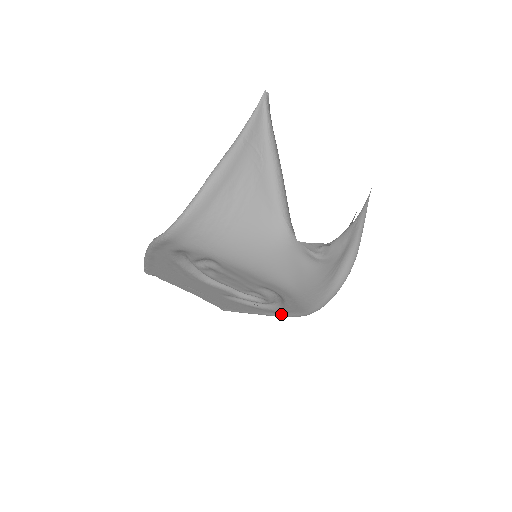
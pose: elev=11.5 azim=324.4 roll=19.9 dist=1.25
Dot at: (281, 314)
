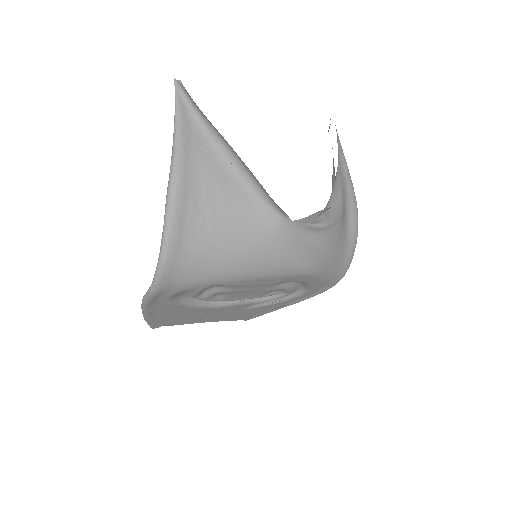
Dot at: (308, 296)
